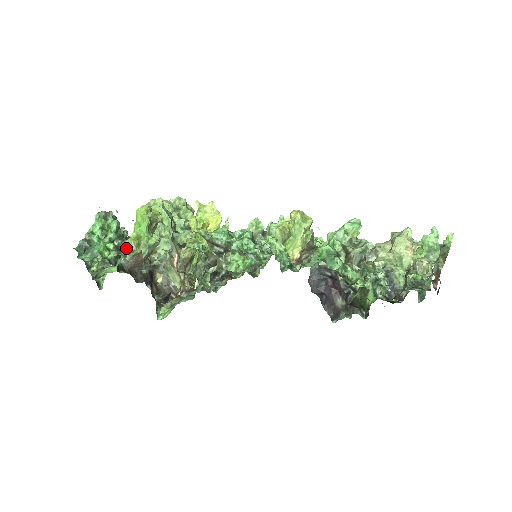
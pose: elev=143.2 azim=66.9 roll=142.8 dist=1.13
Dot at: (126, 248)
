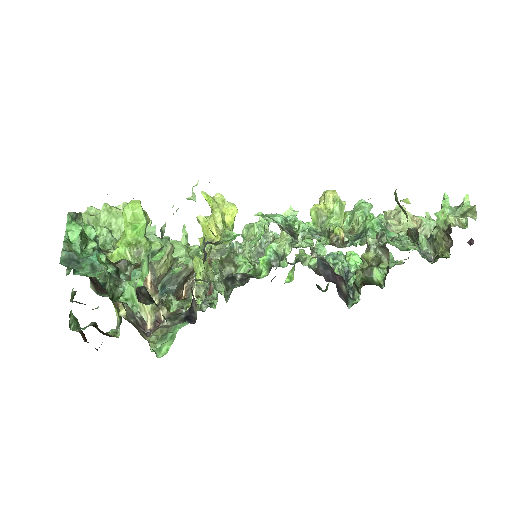
Dot at: (123, 259)
